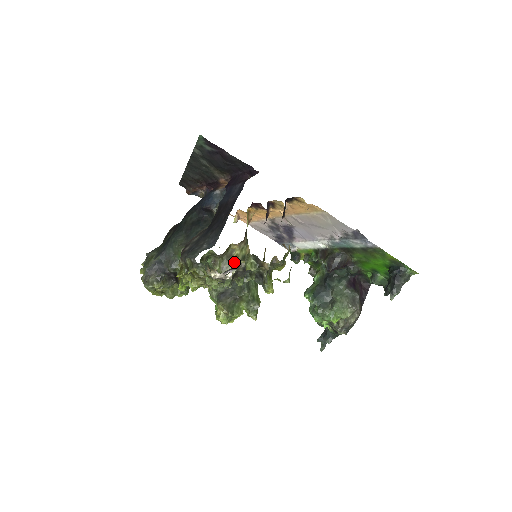
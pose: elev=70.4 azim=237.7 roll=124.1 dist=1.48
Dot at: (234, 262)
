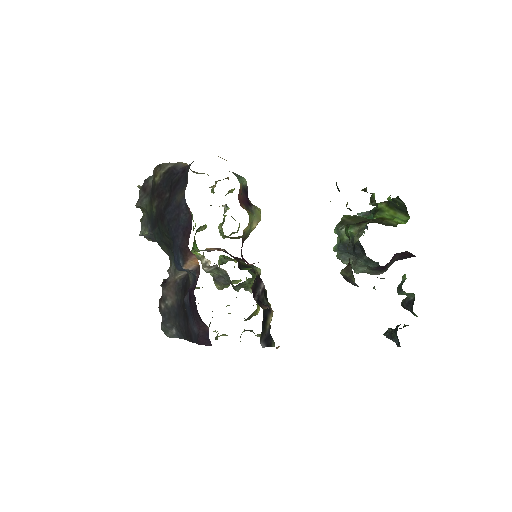
Dot at: (235, 238)
